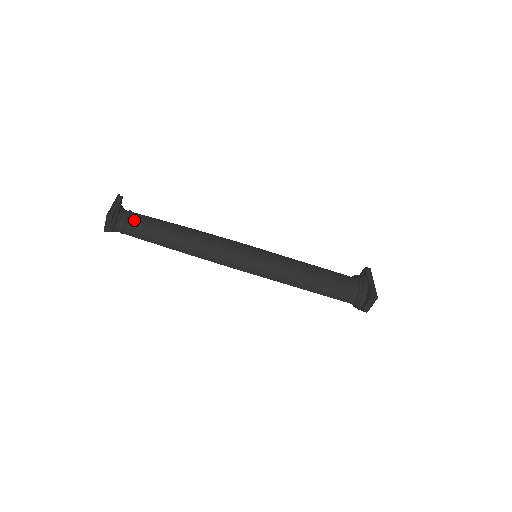
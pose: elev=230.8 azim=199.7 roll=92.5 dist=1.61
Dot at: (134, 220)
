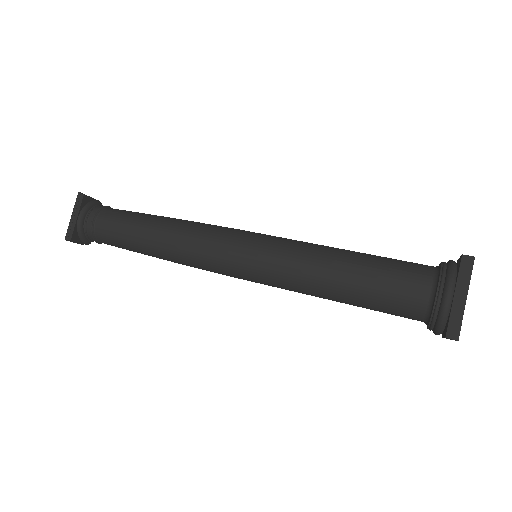
Dot at: (100, 230)
